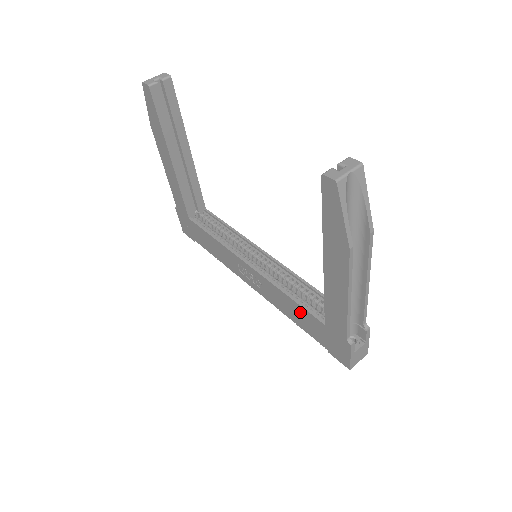
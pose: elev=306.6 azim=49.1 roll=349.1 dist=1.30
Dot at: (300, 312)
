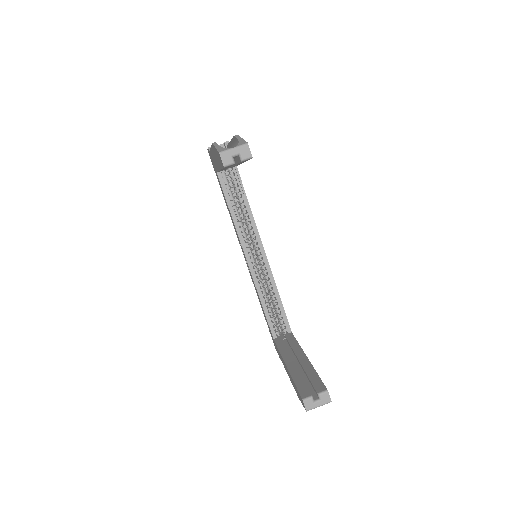
Dot at: (264, 314)
